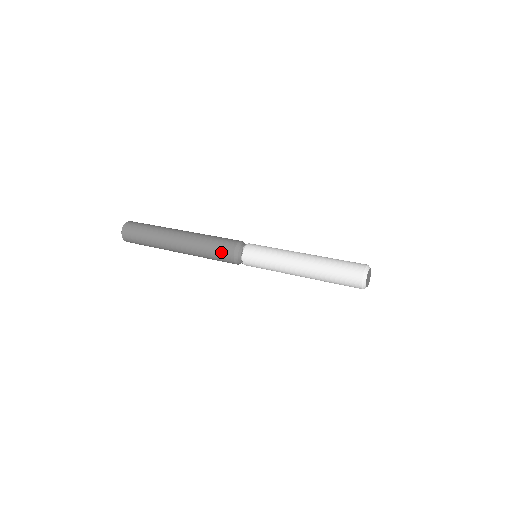
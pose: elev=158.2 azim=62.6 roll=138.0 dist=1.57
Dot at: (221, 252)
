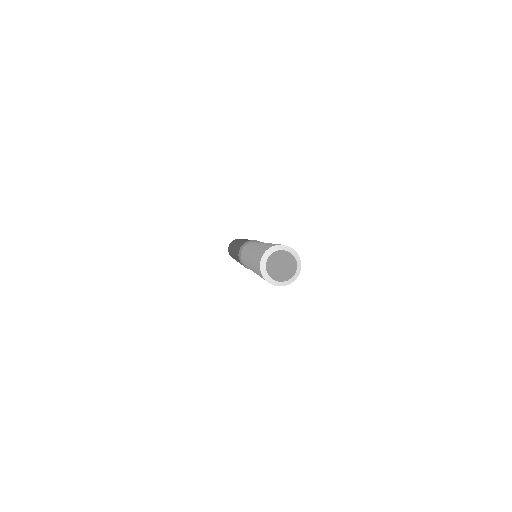
Dot at: (241, 264)
